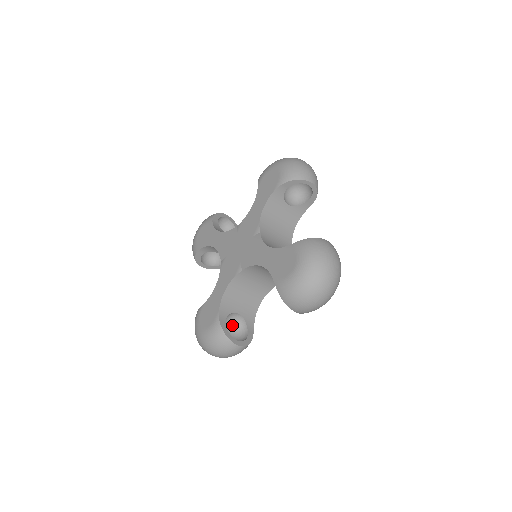
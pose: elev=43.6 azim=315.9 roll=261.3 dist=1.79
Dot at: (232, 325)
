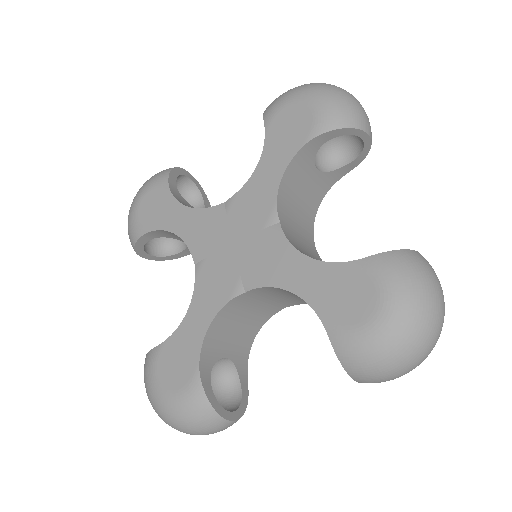
Dot at: (213, 375)
